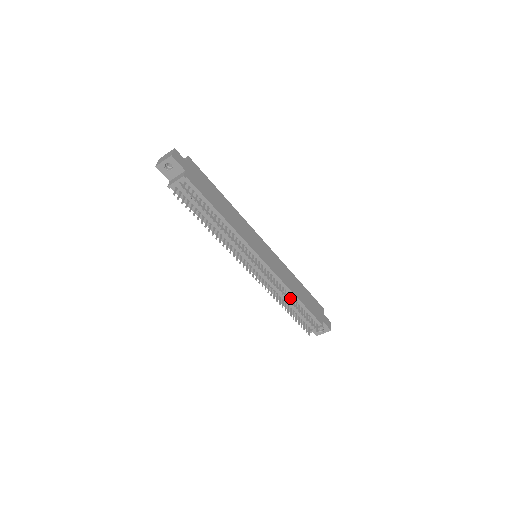
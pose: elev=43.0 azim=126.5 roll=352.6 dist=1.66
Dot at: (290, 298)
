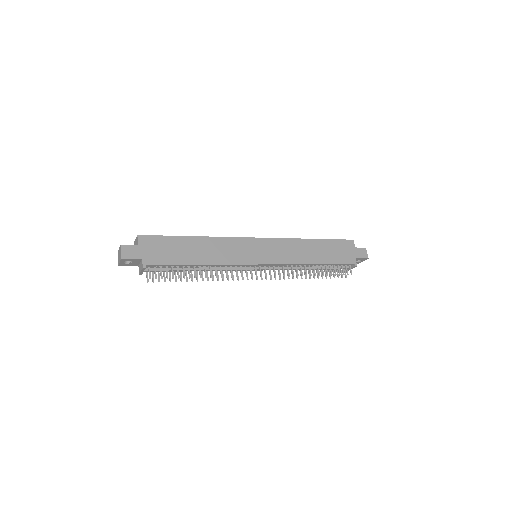
Dot at: occluded
